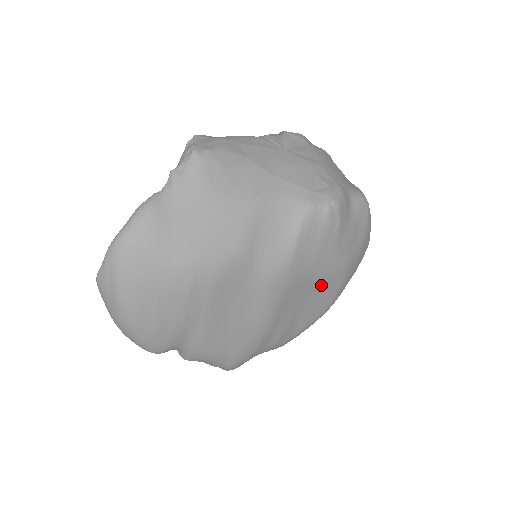
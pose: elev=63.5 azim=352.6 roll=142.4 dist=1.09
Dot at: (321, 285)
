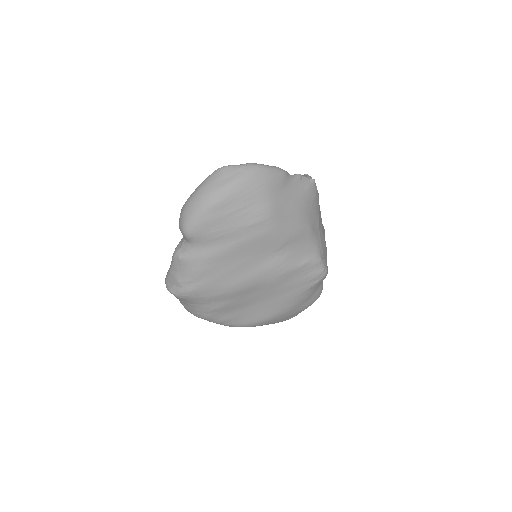
Dot at: (270, 304)
